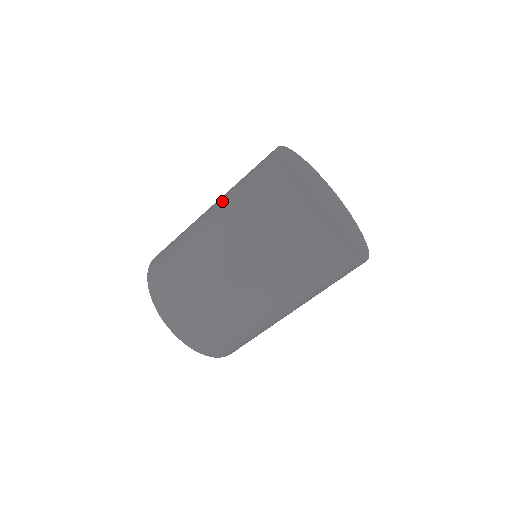
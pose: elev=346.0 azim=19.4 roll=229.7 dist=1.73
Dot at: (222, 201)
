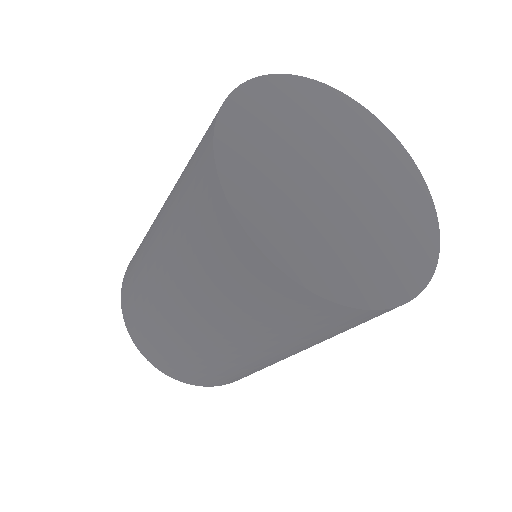
Dot at: occluded
